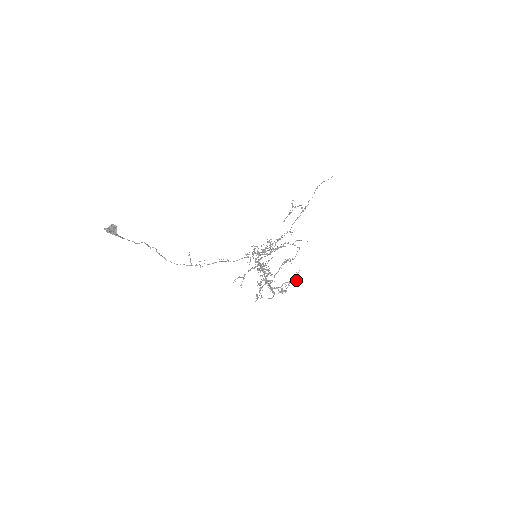
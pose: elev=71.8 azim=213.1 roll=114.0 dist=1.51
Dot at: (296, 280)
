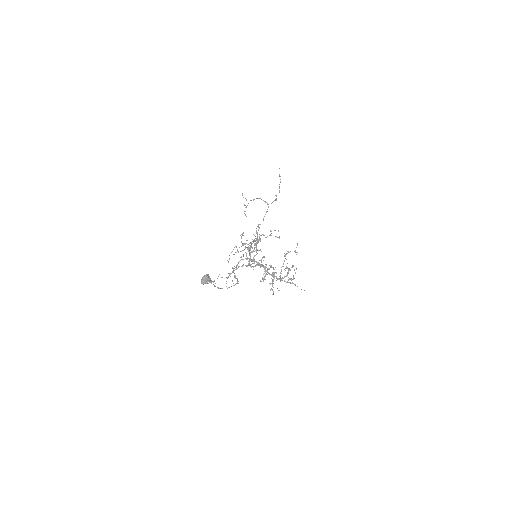
Dot at: (292, 266)
